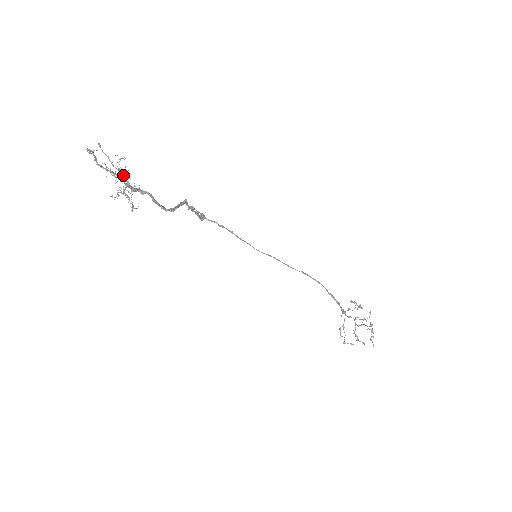
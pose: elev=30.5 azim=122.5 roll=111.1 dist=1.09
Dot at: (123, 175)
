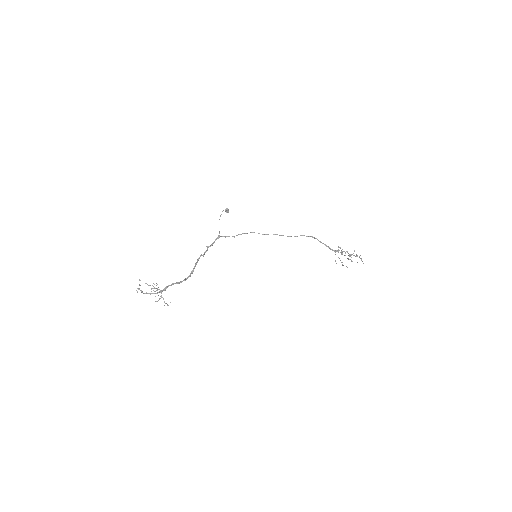
Dot at: (157, 289)
